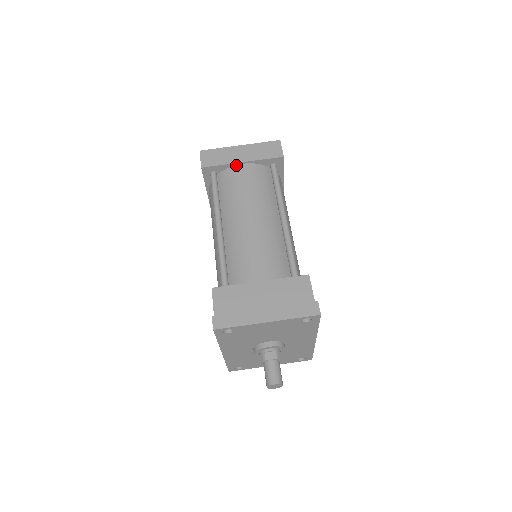
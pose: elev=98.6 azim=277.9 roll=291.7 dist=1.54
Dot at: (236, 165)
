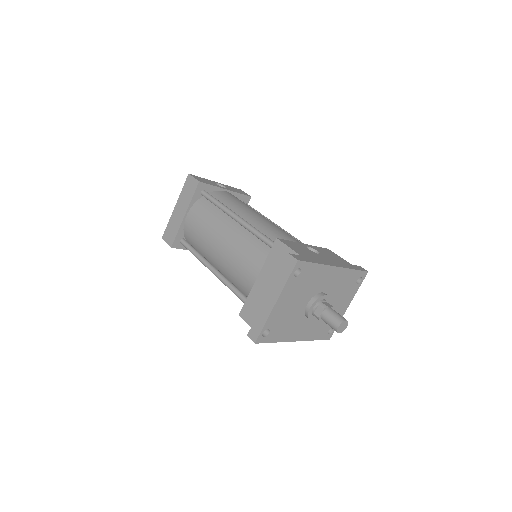
Dot at: (184, 221)
